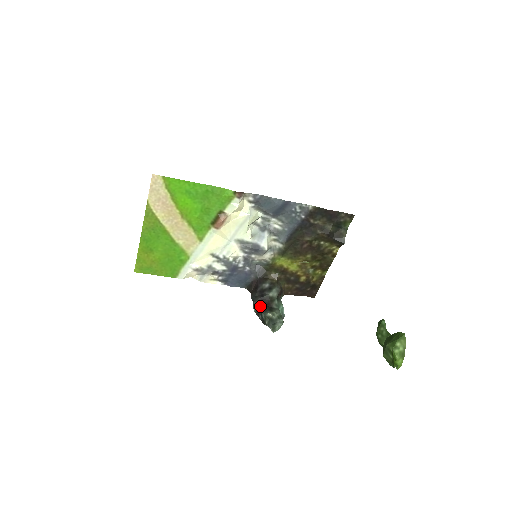
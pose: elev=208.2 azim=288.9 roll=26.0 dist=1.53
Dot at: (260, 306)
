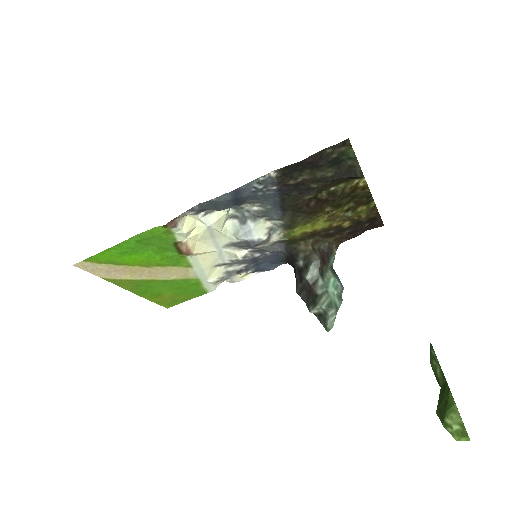
Dot at: (303, 296)
